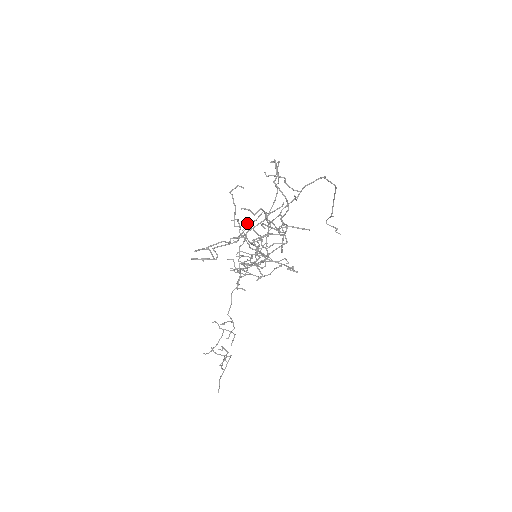
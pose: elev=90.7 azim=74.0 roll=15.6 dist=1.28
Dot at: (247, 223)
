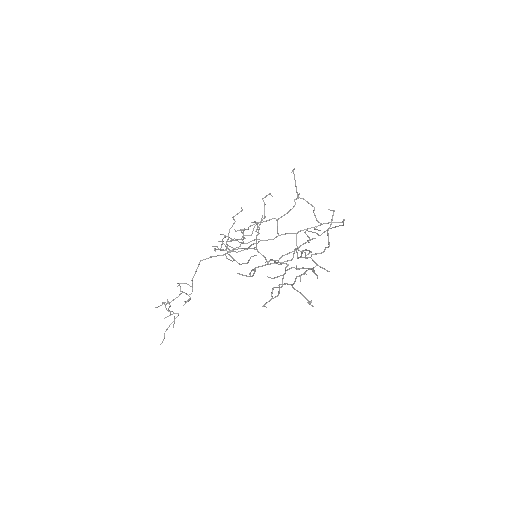
Dot at: occluded
